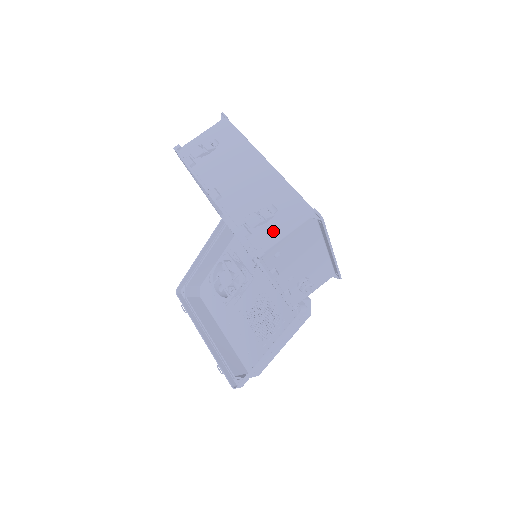
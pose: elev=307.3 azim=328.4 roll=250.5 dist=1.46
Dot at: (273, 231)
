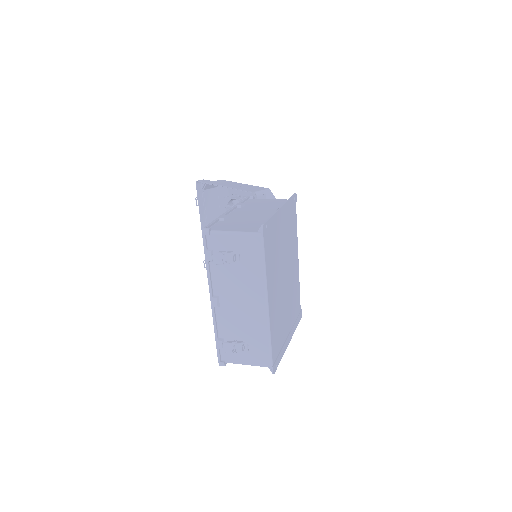
Dot at: (238, 358)
